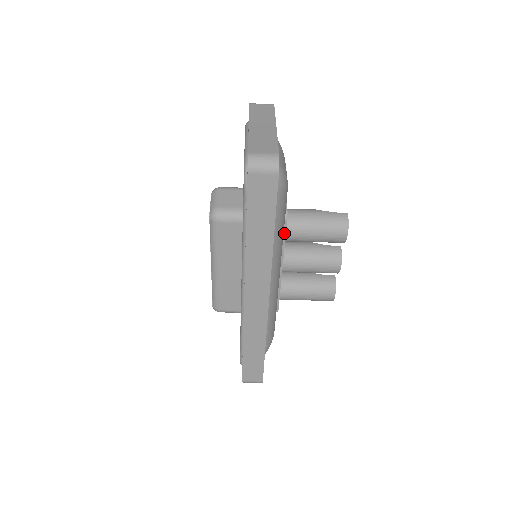
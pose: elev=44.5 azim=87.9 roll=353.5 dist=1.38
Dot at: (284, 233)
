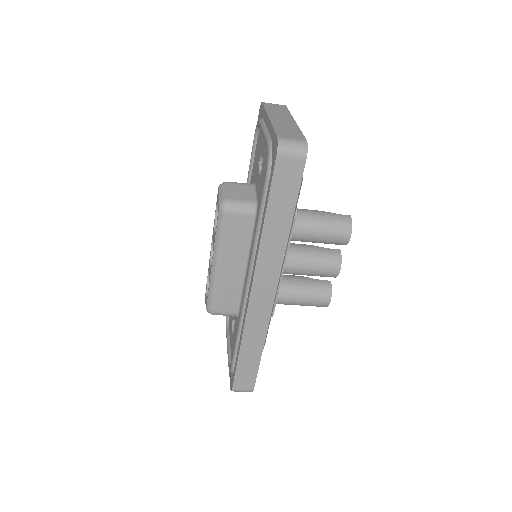
Dot at: (291, 230)
